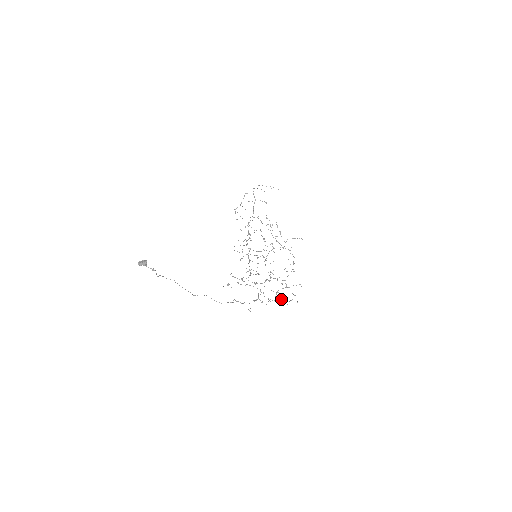
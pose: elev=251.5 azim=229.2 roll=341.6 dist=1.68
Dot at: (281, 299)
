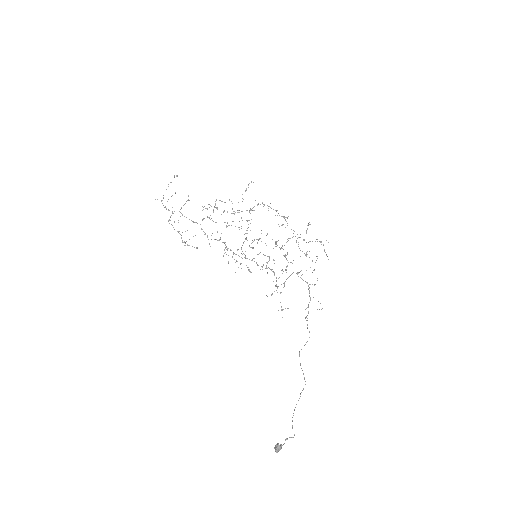
Dot at: occluded
